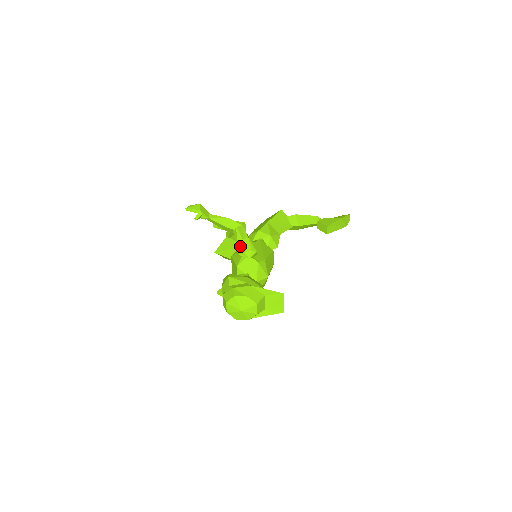
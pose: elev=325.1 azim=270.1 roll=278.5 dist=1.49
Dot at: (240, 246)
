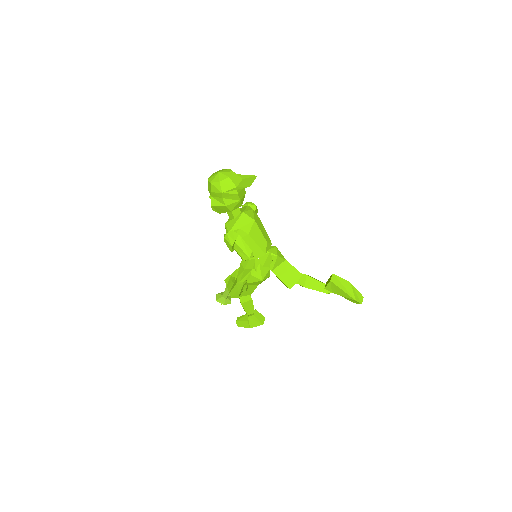
Dot at: occluded
